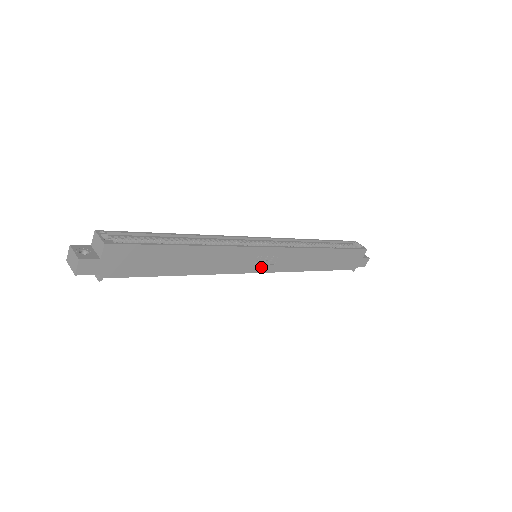
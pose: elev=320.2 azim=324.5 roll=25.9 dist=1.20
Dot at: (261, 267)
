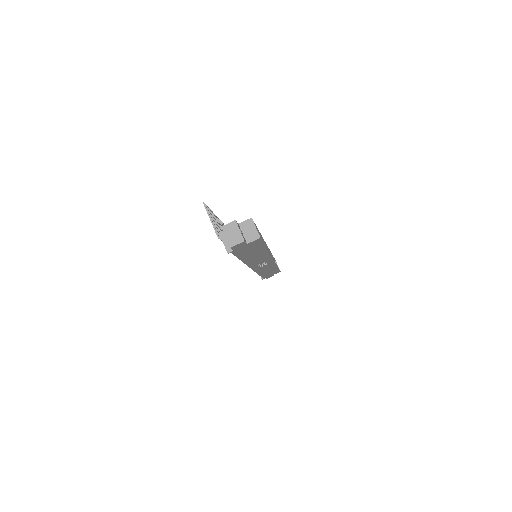
Dot at: (256, 267)
